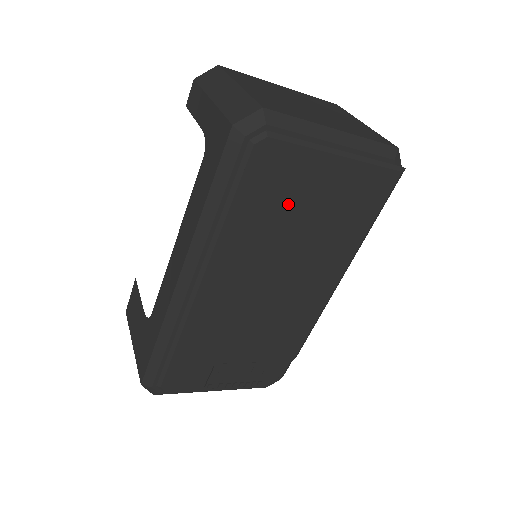
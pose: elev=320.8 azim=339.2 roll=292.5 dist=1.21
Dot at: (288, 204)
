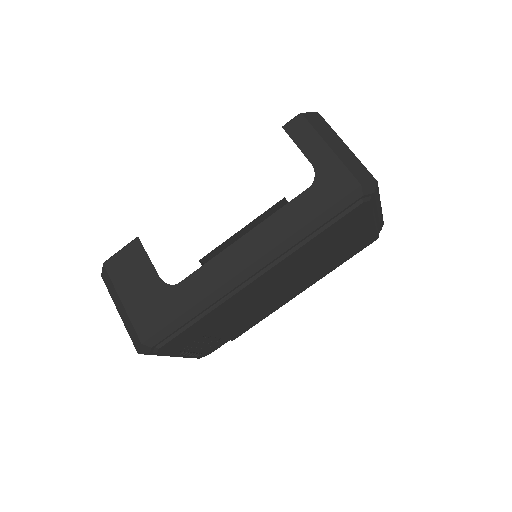
Dot at: (336, 240)
